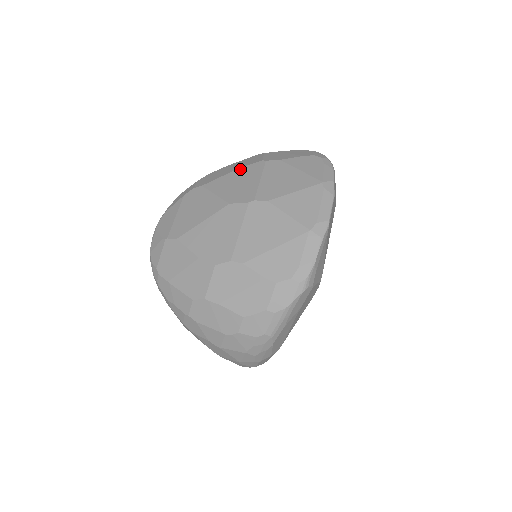
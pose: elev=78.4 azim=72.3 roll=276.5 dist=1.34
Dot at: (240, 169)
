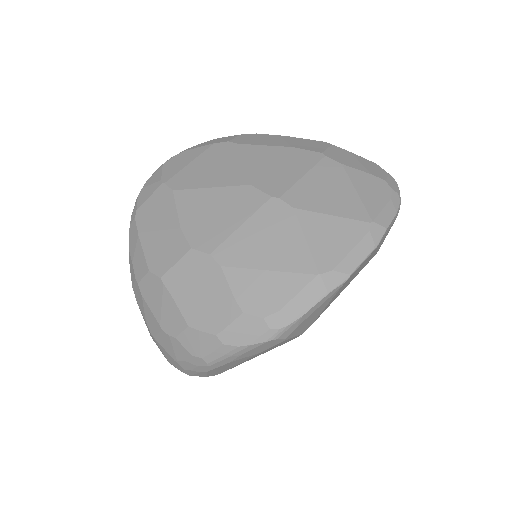
Dot at: (291, 149)
